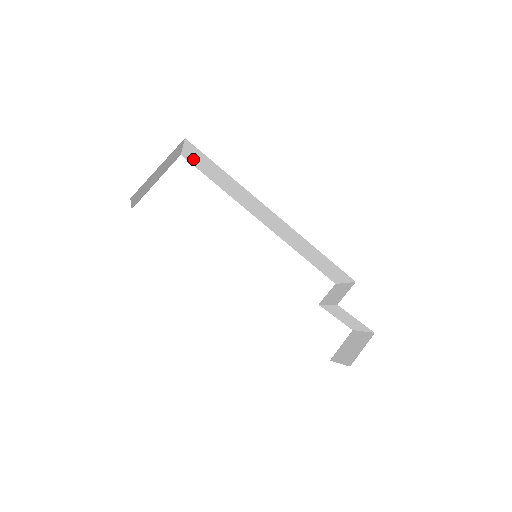
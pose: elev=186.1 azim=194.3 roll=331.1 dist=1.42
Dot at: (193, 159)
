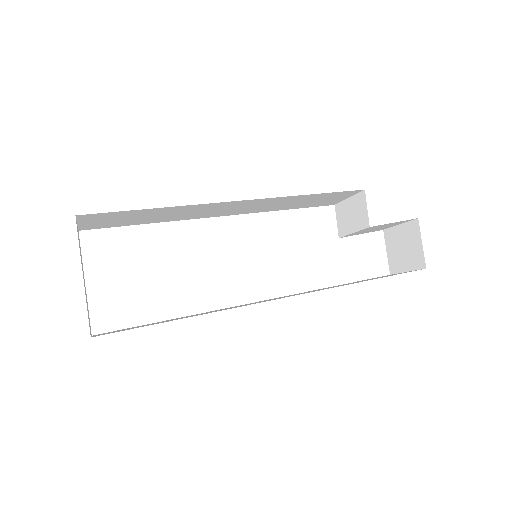
Dot at: (99, 224)
